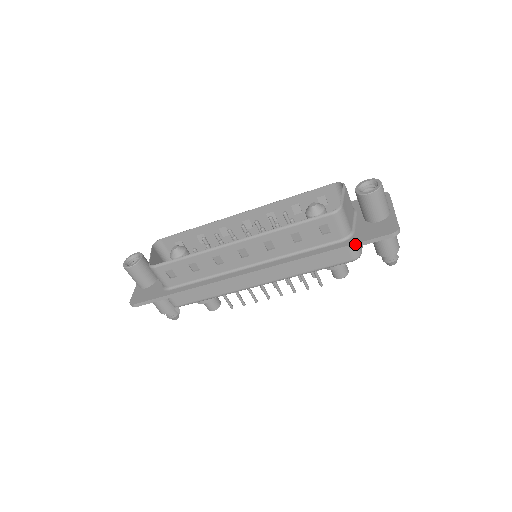
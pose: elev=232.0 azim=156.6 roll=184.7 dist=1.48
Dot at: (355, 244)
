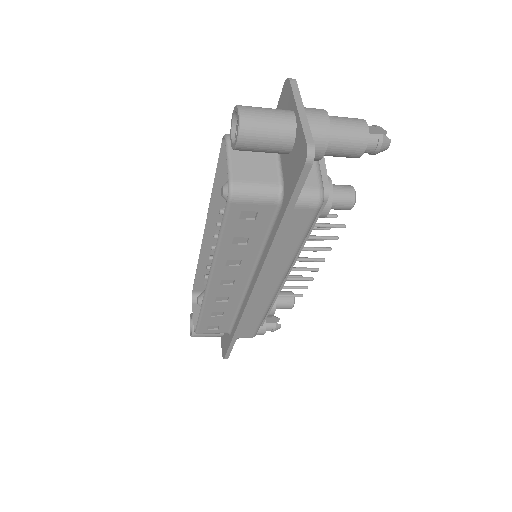
Dot at: (289, 205)
